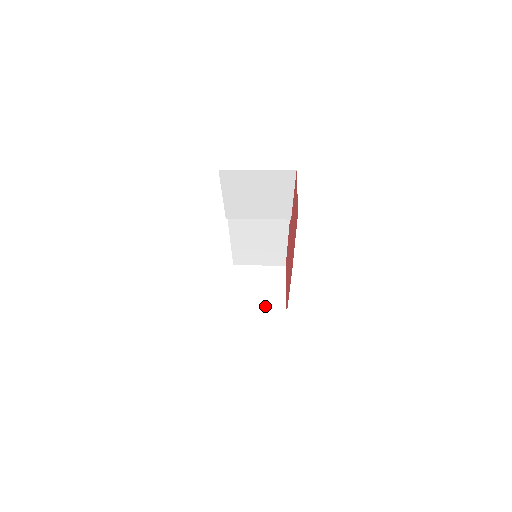
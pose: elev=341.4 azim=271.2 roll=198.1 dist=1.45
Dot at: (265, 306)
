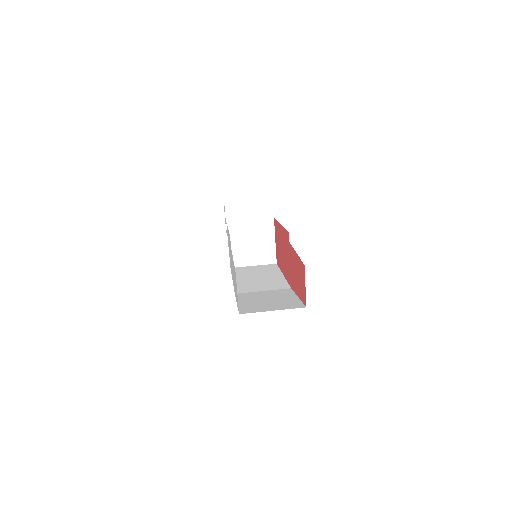
Dot at: (258, 257)
